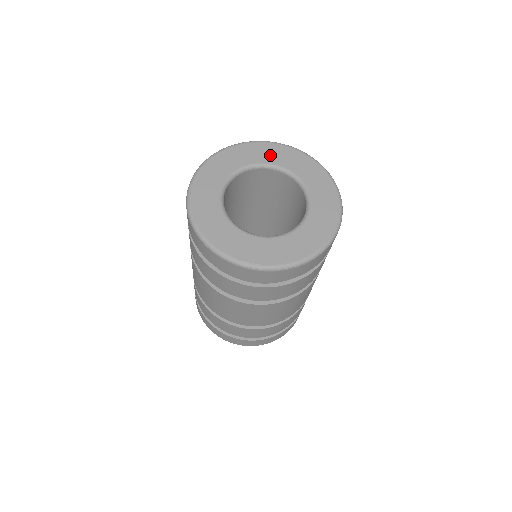
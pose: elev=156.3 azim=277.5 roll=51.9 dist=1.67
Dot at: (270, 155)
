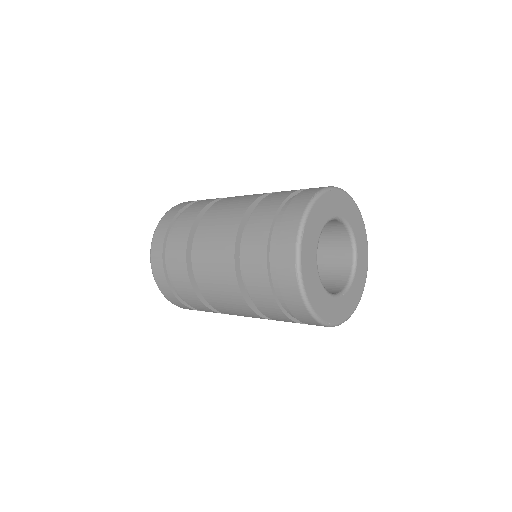
Dot at: (345, 208)
